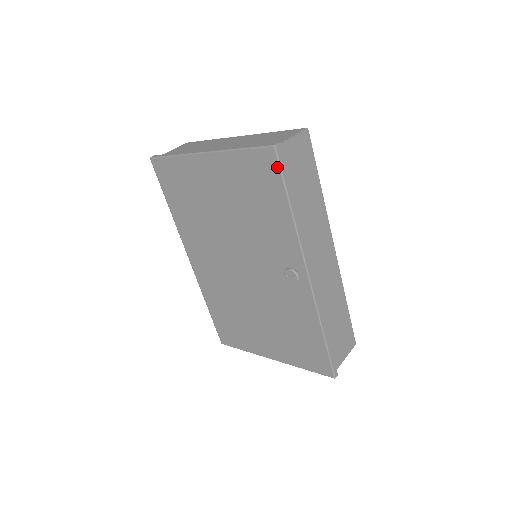
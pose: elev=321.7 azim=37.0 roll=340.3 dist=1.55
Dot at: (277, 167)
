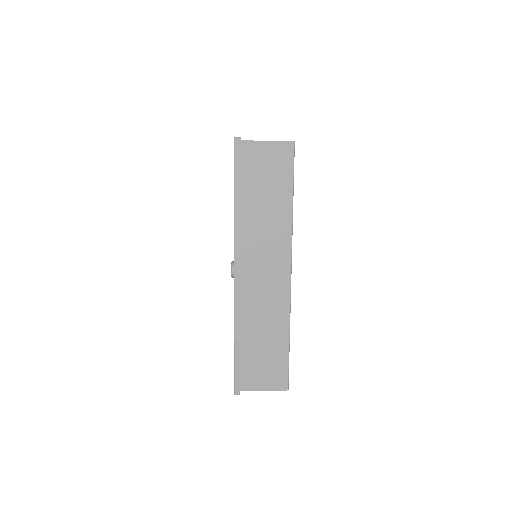
Dot at: (234, 158)
